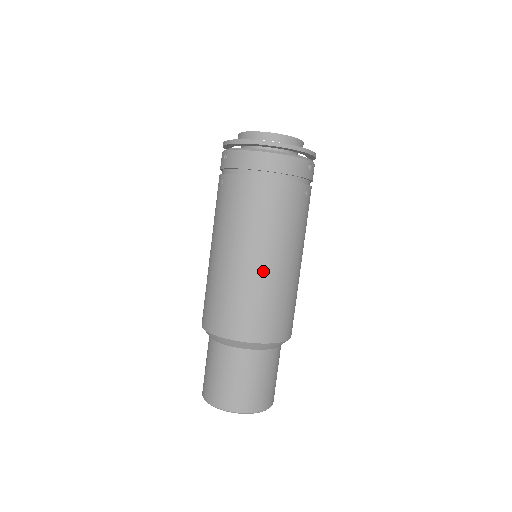
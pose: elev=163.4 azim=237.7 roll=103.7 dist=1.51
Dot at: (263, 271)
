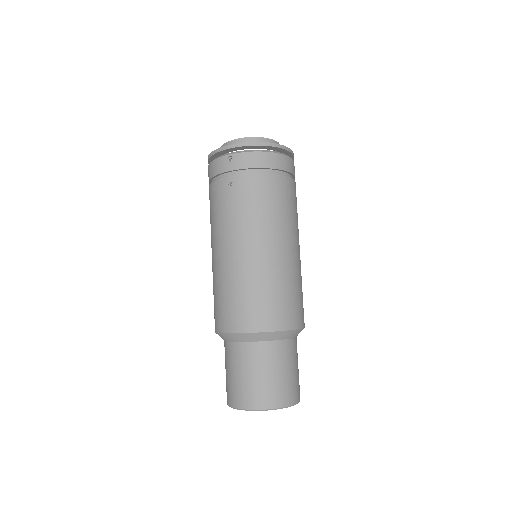
Dot at: (290, 260)
